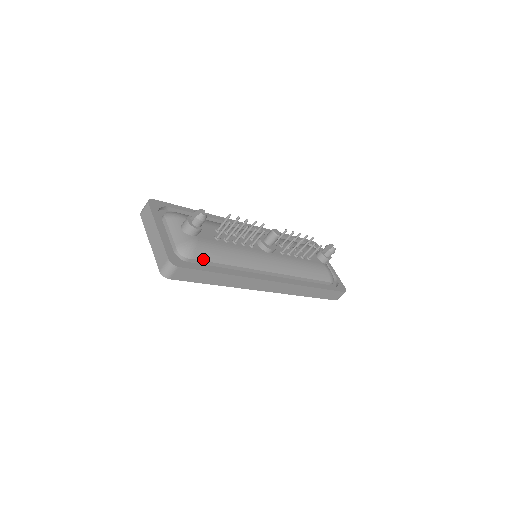
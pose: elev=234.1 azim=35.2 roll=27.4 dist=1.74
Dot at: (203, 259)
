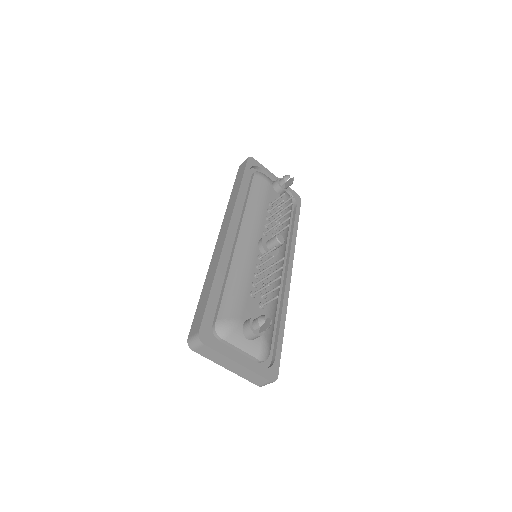
Dot at: occluded
